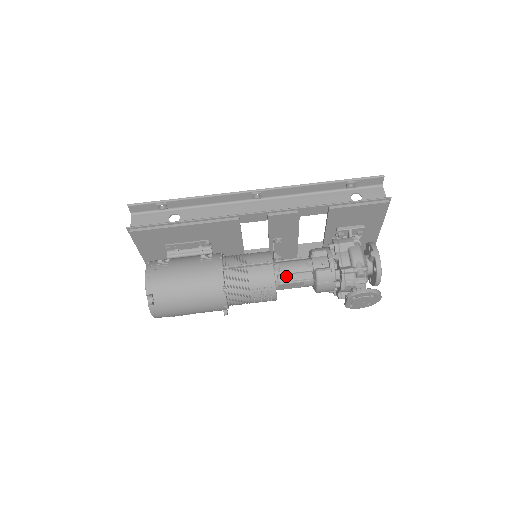
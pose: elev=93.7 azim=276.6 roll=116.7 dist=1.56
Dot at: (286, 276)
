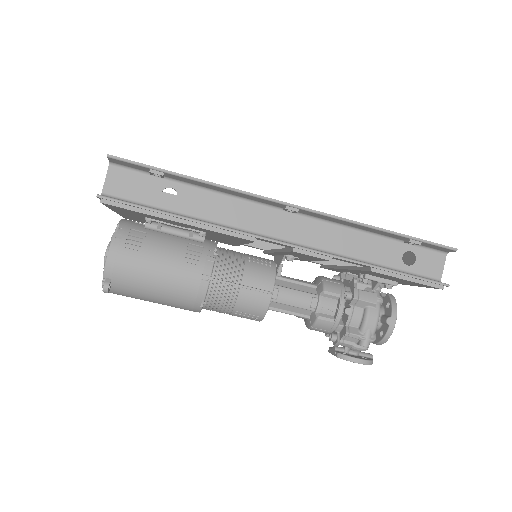
Dot at: (281, 305)
